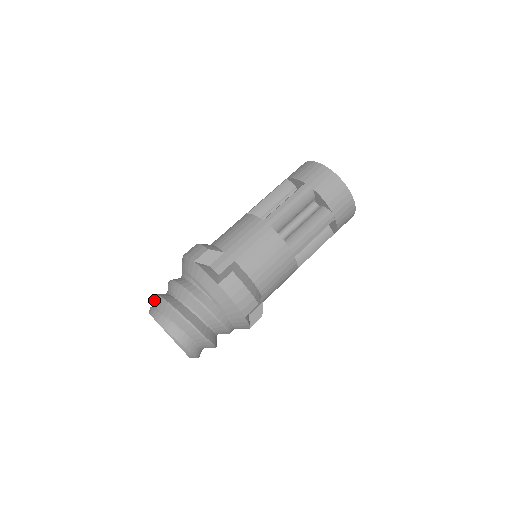
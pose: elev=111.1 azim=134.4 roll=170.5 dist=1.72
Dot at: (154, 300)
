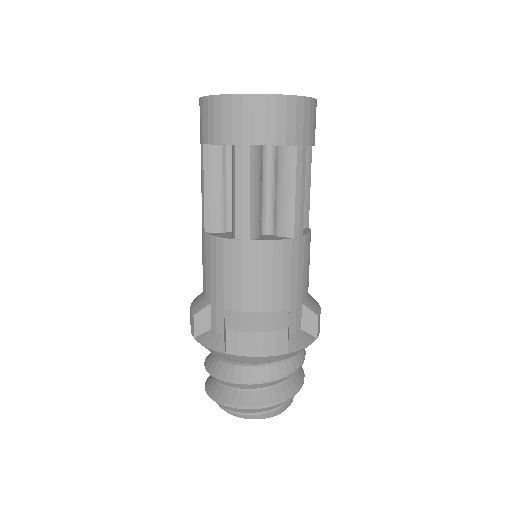
Dot at: (255, 411)
